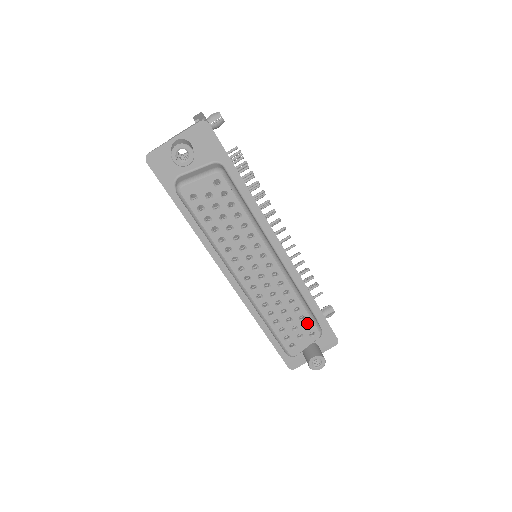
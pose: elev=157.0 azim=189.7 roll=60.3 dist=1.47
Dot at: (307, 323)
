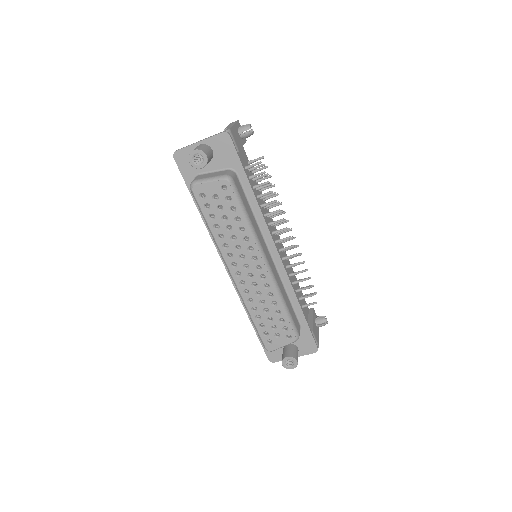
Dot at: (285, 326)
